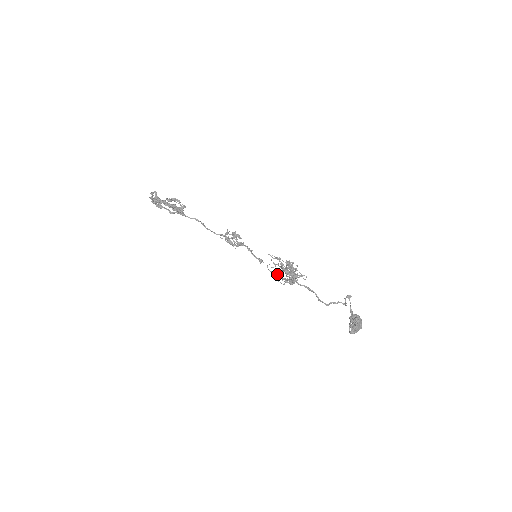
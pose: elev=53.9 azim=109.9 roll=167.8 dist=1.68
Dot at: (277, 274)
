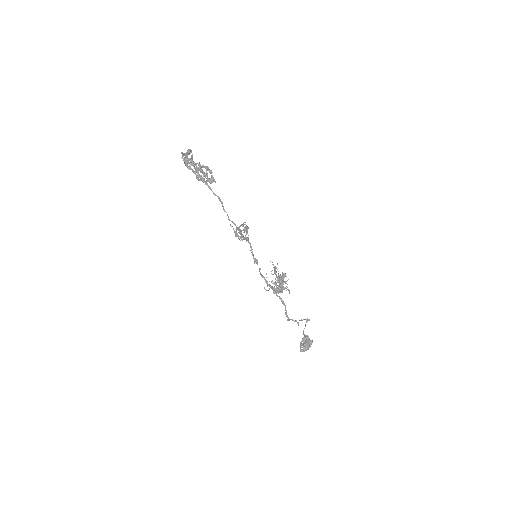
Dot at: (265, 279)
